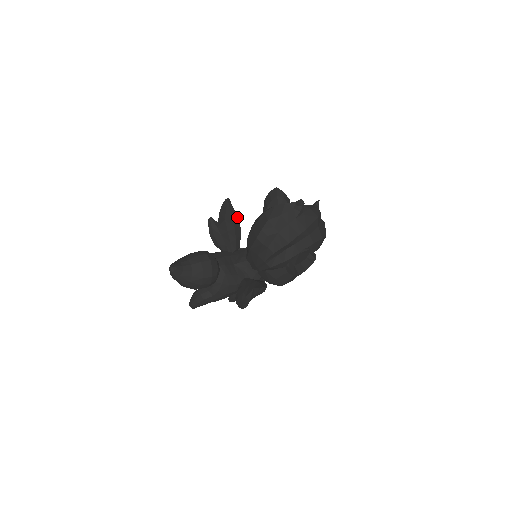
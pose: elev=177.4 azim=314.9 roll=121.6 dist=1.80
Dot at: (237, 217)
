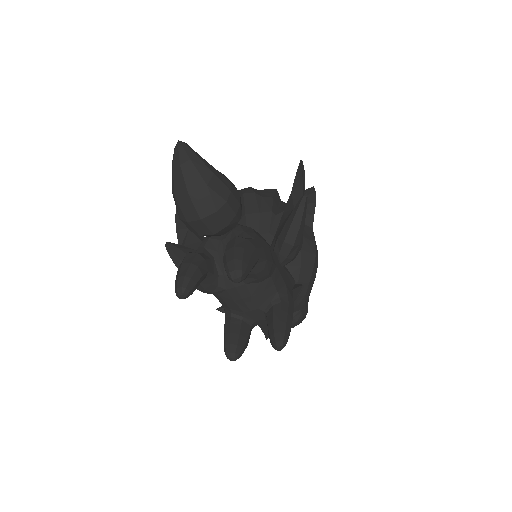
Dot at: occluded
